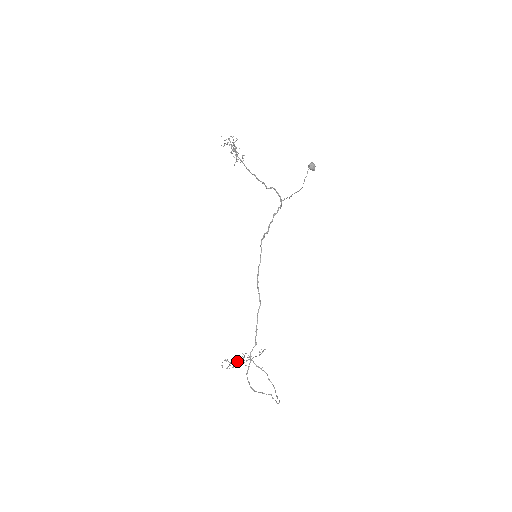
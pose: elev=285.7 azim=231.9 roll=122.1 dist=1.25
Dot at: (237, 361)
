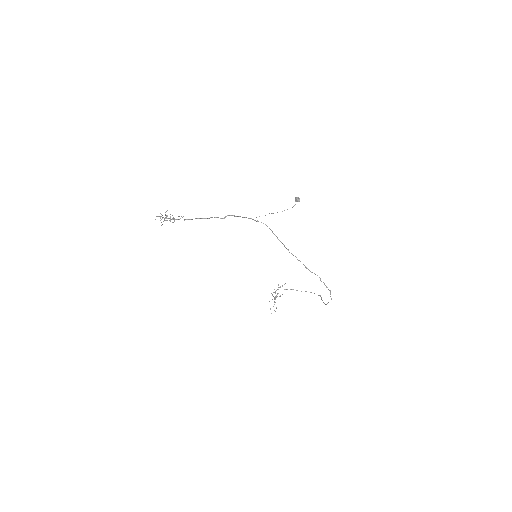
Dot at: occluded
